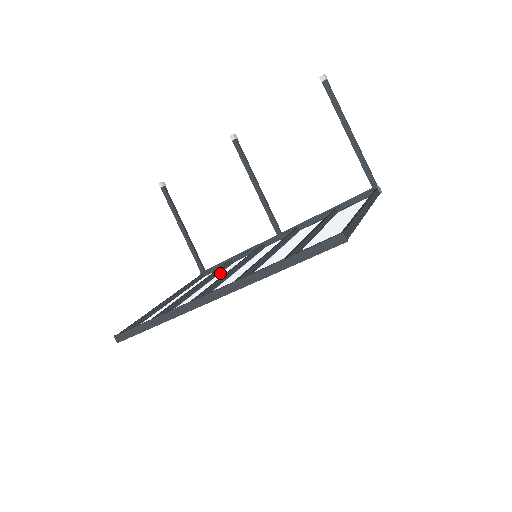
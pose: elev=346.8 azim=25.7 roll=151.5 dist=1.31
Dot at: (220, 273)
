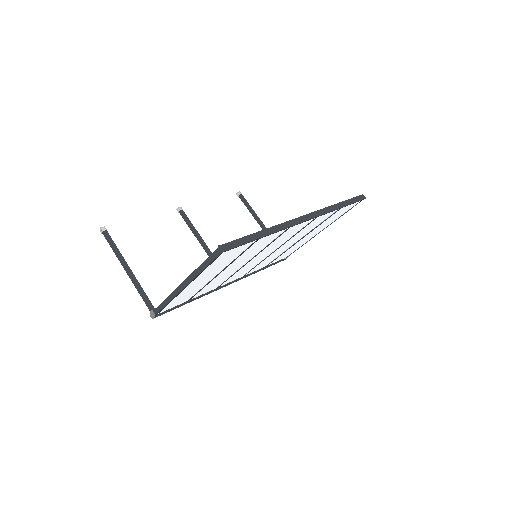
Dot at: occluded
